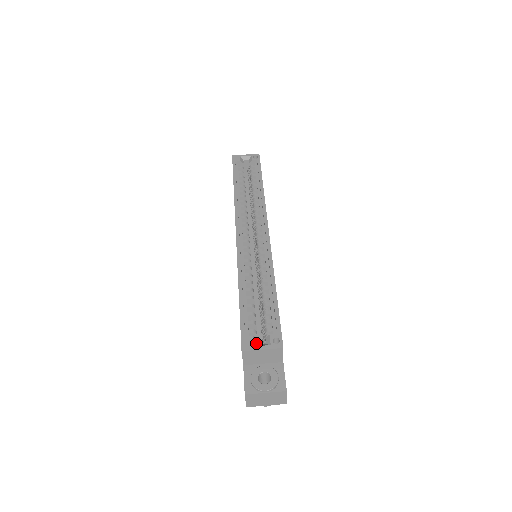
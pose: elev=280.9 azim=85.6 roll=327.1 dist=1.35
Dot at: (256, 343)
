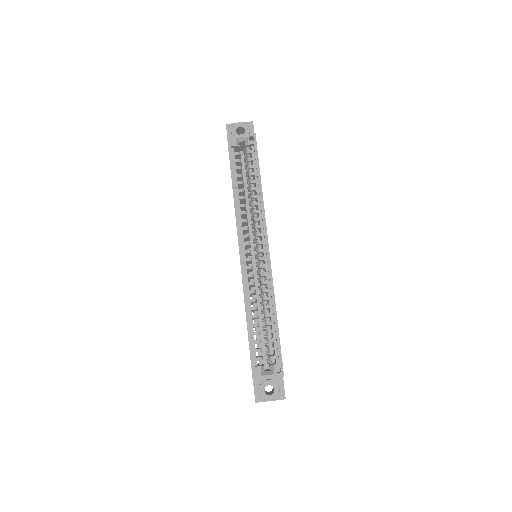
Dot at: (263, 371)
